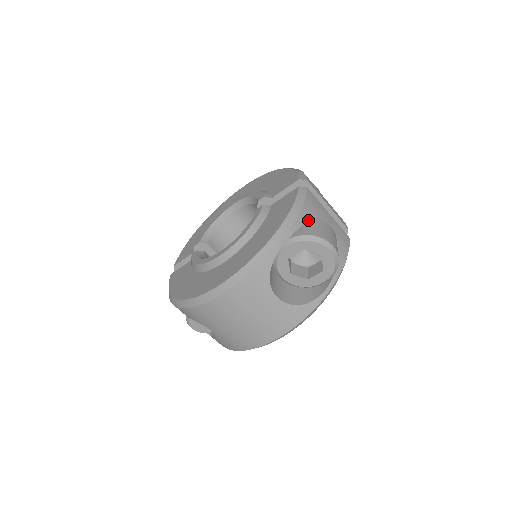
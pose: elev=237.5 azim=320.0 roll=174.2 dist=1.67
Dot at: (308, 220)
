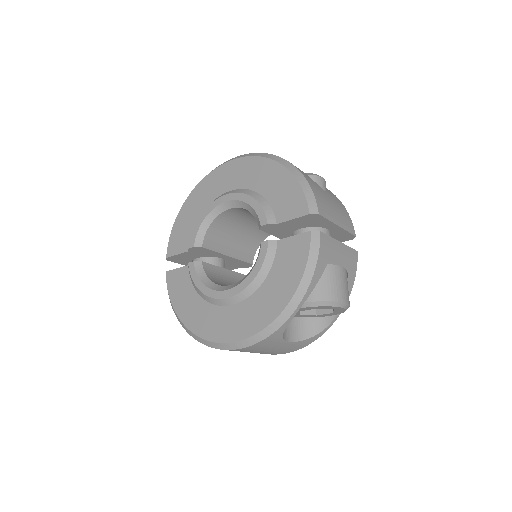
Dot at: (321, 273)
